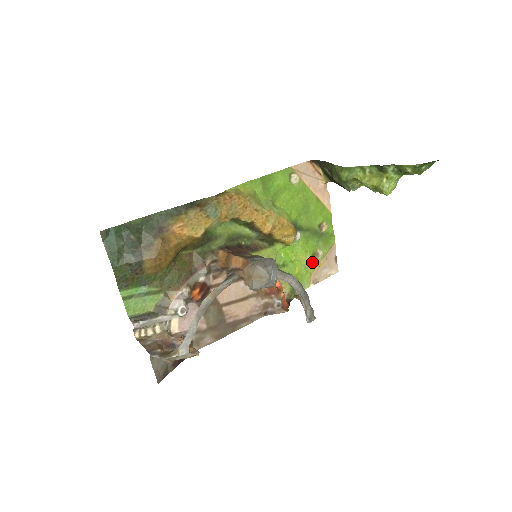
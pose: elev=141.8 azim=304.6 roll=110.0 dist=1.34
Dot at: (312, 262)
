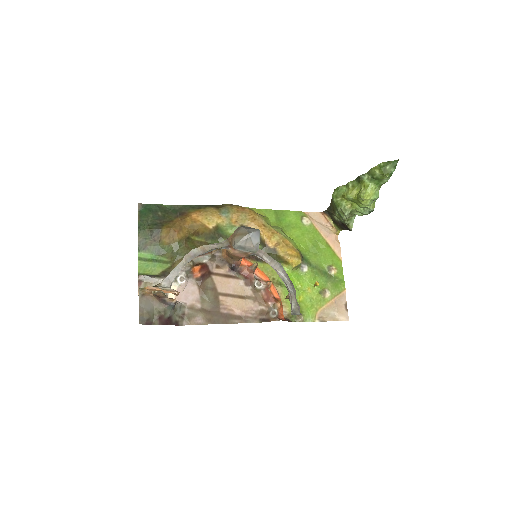
Dot at: occluded
